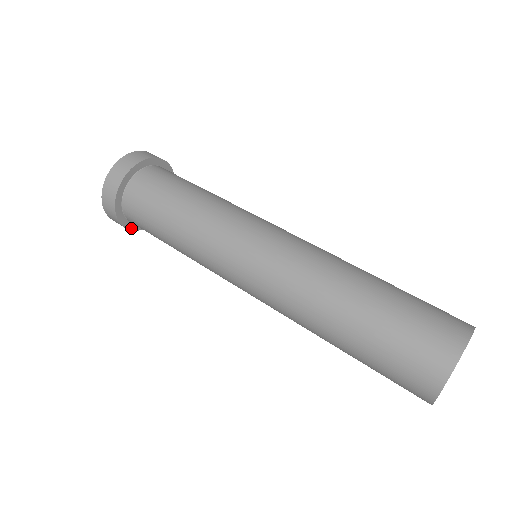
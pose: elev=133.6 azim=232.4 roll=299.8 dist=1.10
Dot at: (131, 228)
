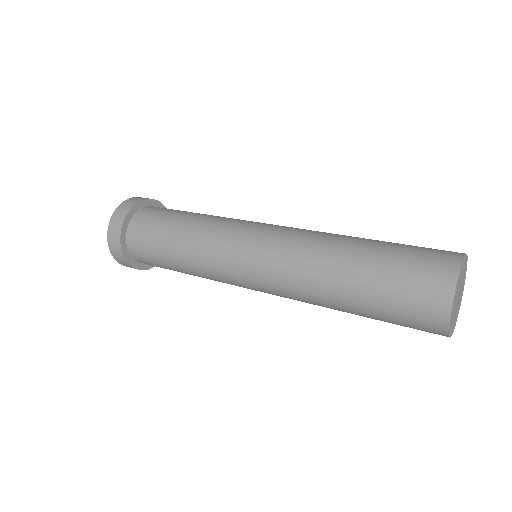
Dot at: (140, 268)
